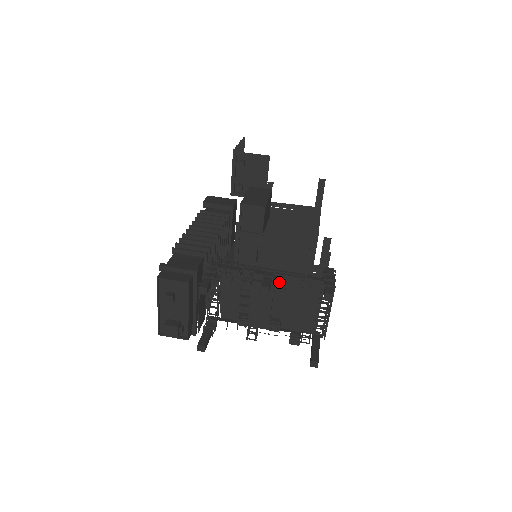
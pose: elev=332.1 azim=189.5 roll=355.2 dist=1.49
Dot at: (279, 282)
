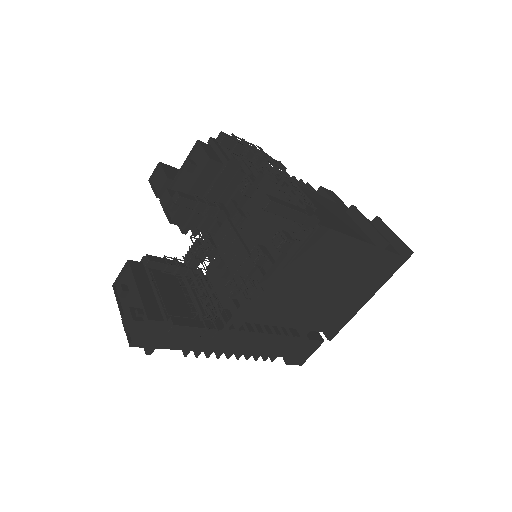
Dot at: (234, 215)
